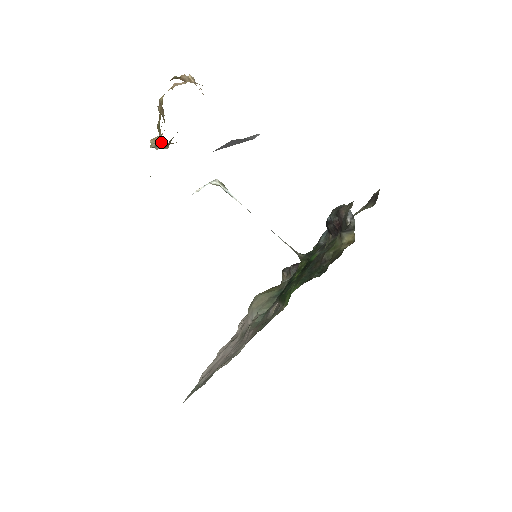
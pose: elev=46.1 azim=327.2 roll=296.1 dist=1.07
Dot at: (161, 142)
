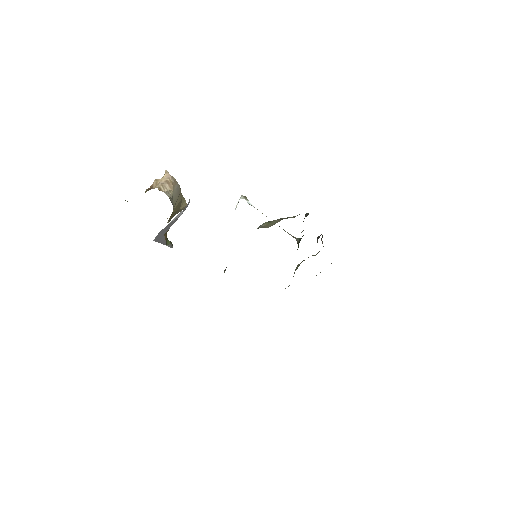
Dot at: occluded
